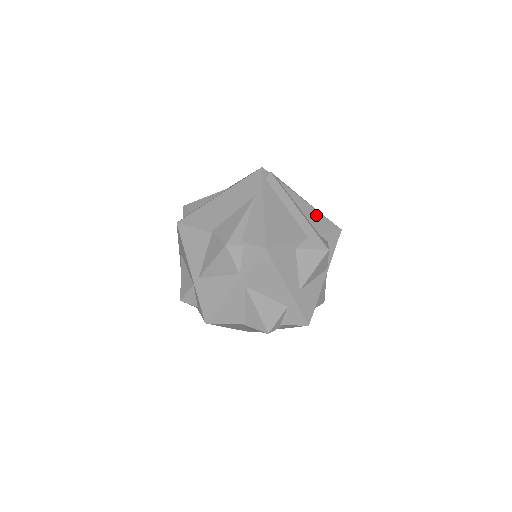
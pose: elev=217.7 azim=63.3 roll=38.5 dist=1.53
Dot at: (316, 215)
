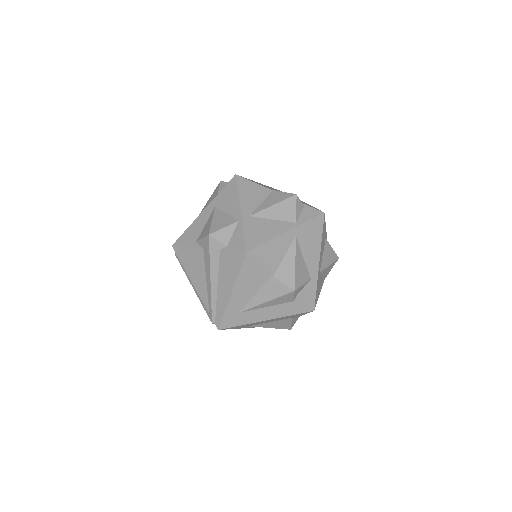
Dot at: occluded
